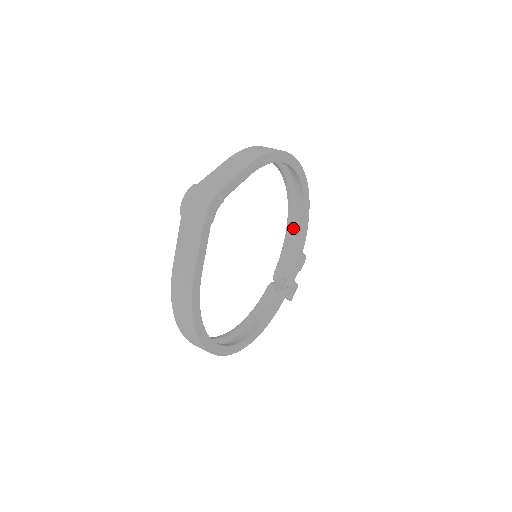
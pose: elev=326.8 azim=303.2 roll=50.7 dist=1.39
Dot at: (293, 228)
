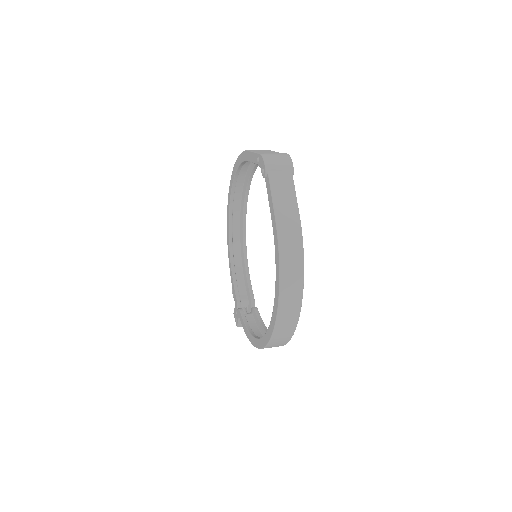
Dot at: (233, 257)
